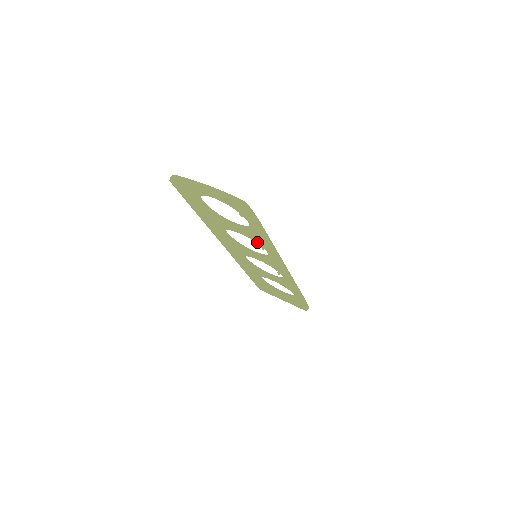
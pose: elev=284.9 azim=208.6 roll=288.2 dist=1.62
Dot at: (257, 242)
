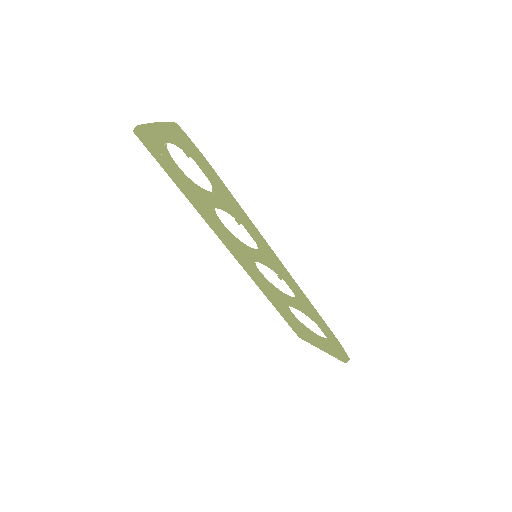
Dot at: (235, 217)
